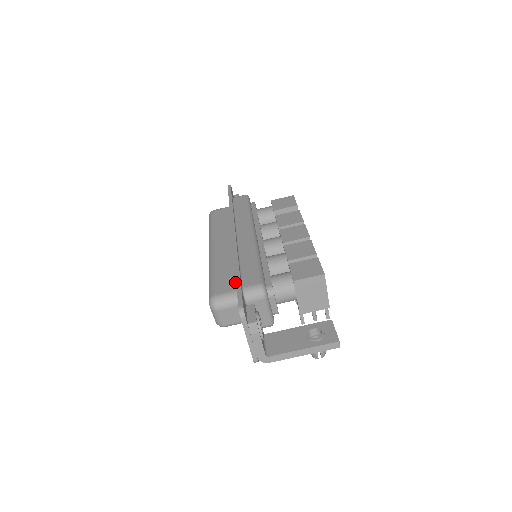
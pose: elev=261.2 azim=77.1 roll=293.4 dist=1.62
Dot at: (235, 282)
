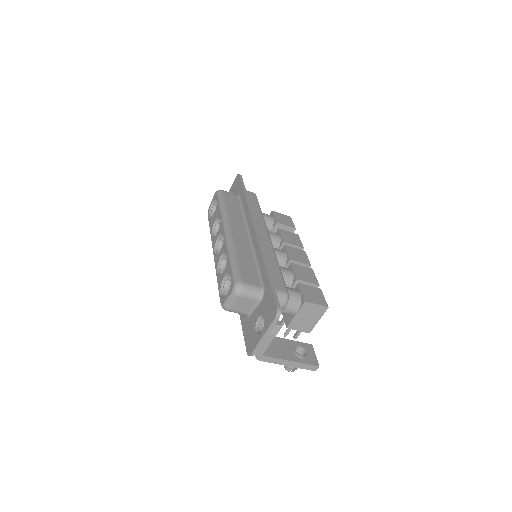
Dot at: (259, 278)
